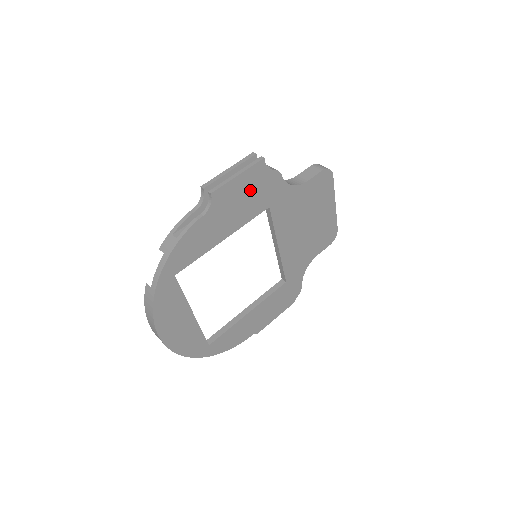
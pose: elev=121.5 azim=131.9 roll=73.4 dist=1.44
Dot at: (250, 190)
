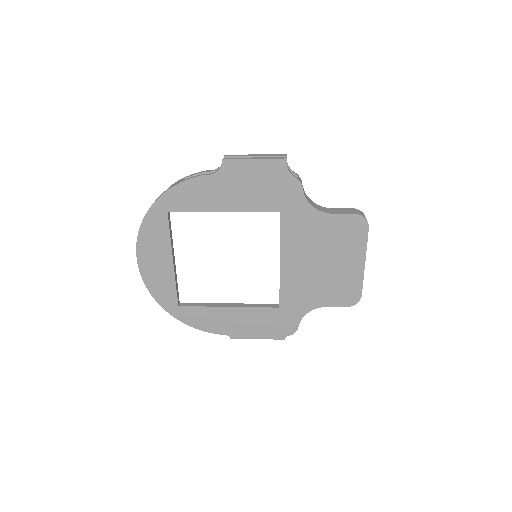
Dot at: (263, 181)
